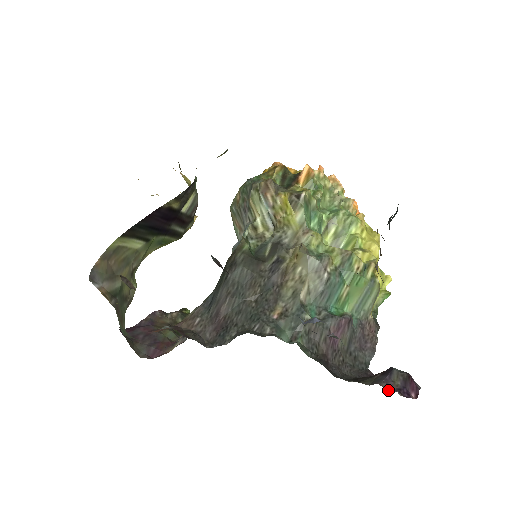
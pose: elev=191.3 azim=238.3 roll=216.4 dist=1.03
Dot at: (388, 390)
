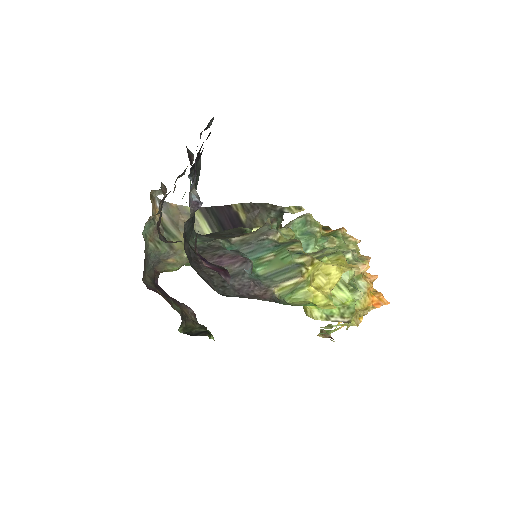
Dot at: occluded
